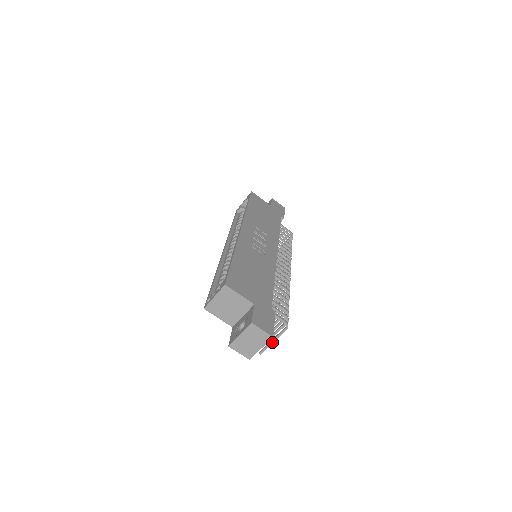
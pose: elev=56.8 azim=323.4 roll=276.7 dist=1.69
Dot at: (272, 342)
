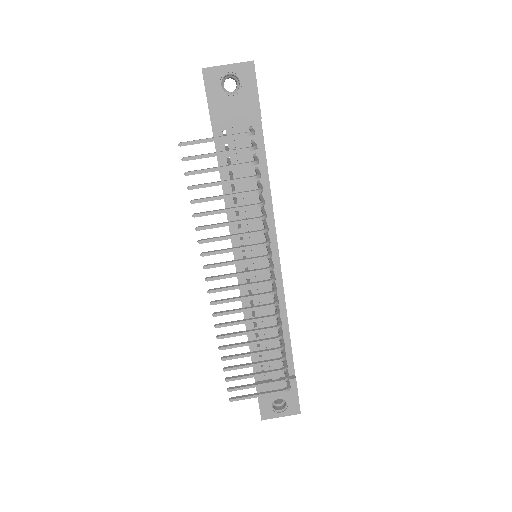
Dot at: (212, 138)
